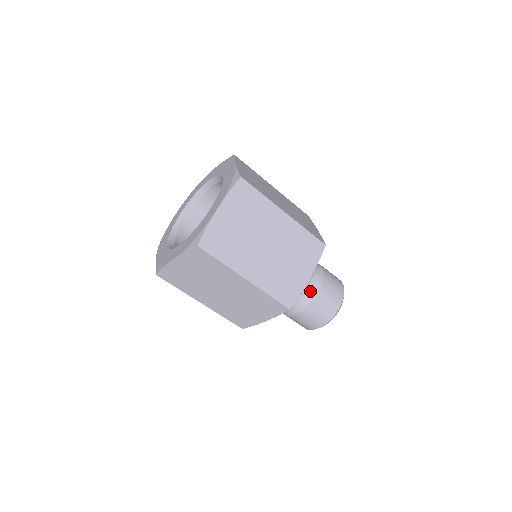
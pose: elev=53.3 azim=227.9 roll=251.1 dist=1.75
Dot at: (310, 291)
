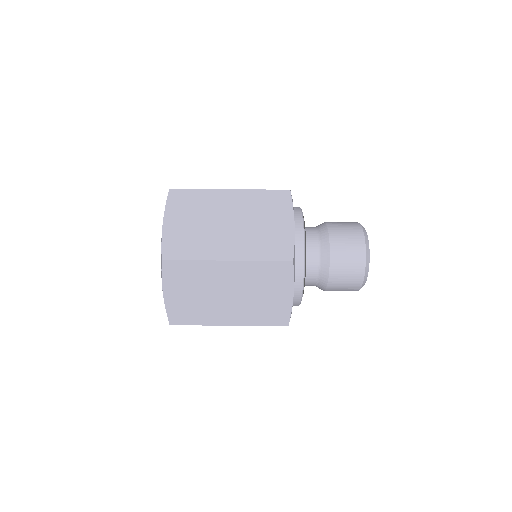
Dot at: (320, 277)
